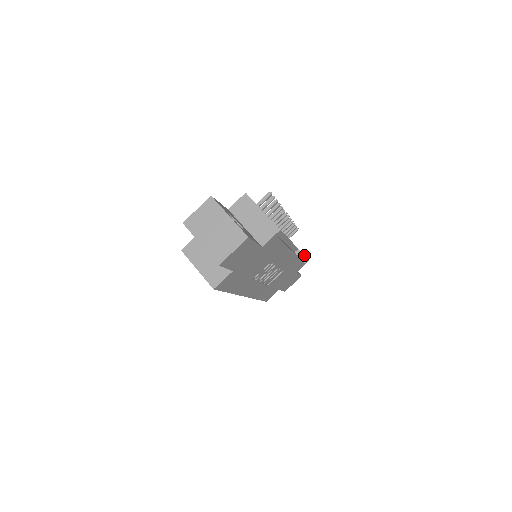
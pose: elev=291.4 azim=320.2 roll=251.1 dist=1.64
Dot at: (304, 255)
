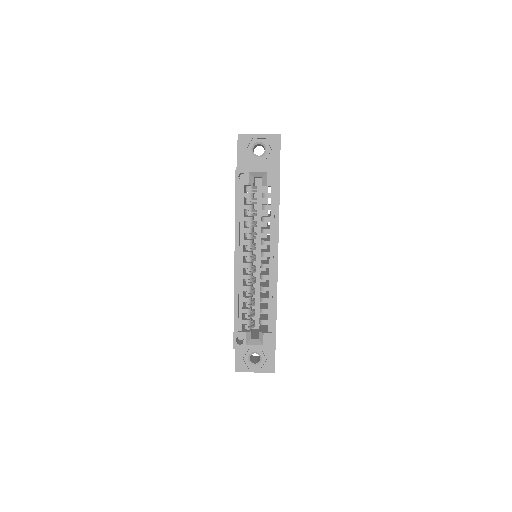
Dot at: occluded
